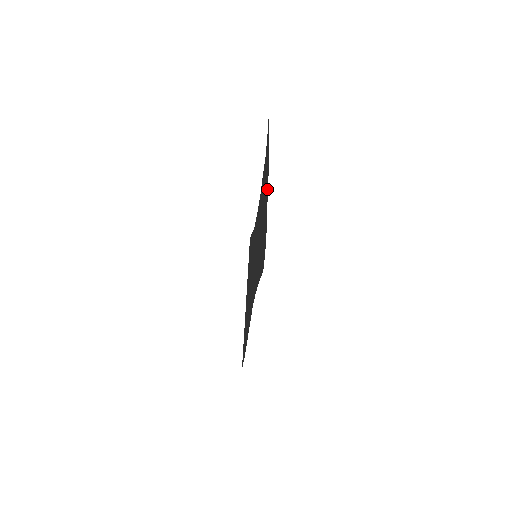
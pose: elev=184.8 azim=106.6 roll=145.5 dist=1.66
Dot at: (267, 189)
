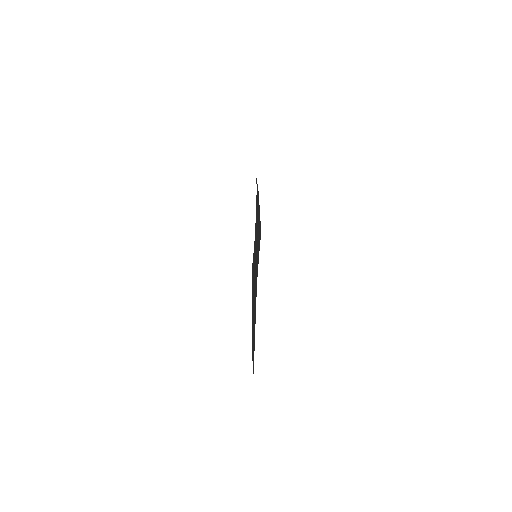
Dot at: (258, 199)
